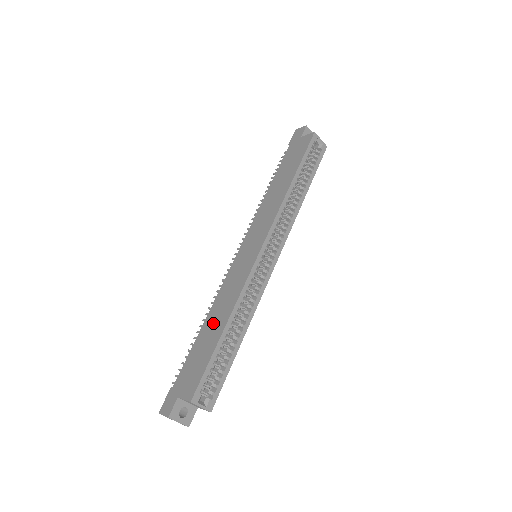
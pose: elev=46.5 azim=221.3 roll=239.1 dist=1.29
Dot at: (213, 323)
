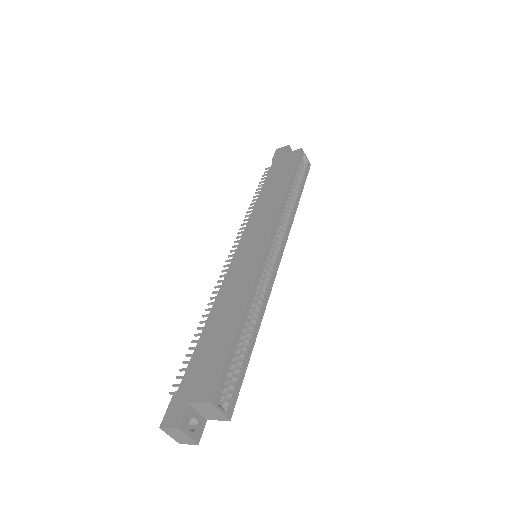
Dot at: (221, 319)
